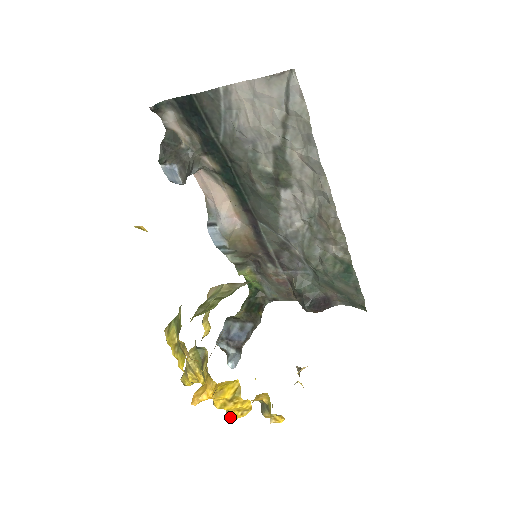
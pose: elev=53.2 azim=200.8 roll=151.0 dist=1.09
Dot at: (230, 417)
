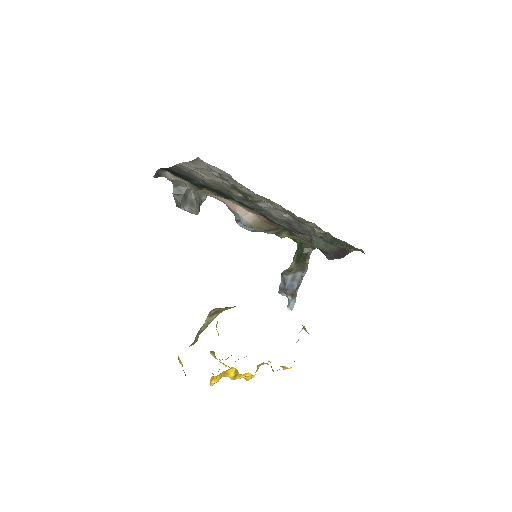
Dot at: (246, 379)
